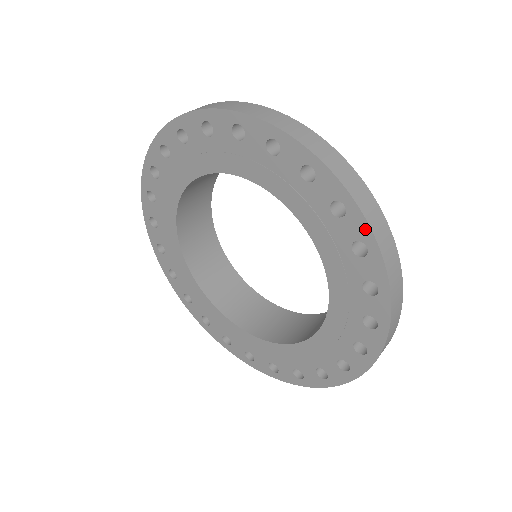
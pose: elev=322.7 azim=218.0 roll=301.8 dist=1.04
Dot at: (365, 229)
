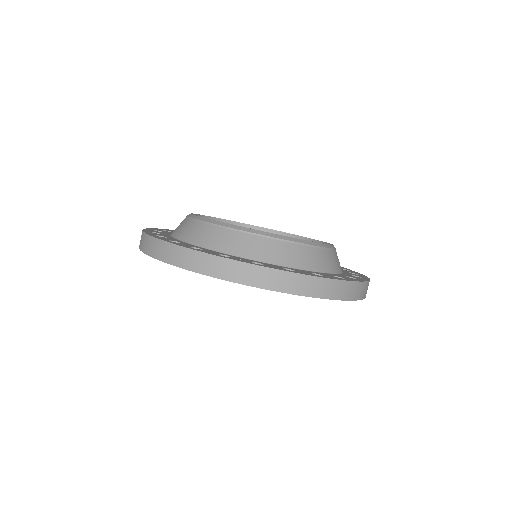
Dot at: occluded
